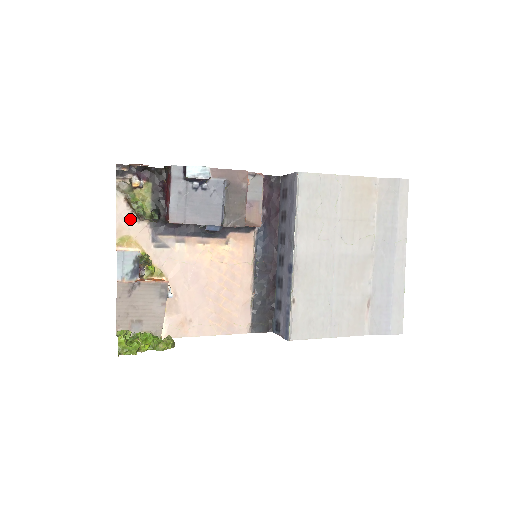
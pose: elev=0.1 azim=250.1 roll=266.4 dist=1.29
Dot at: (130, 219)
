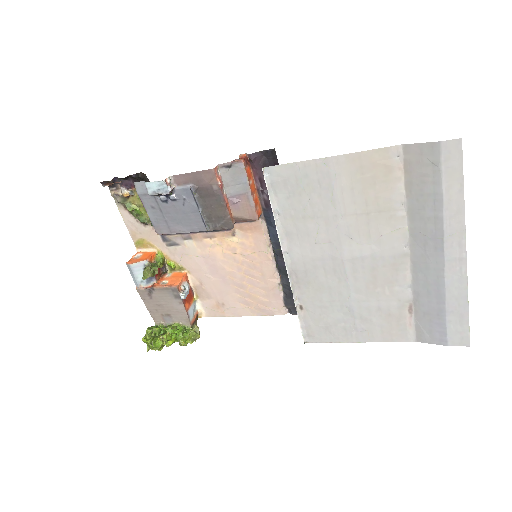
Dot at: (137, 224)
